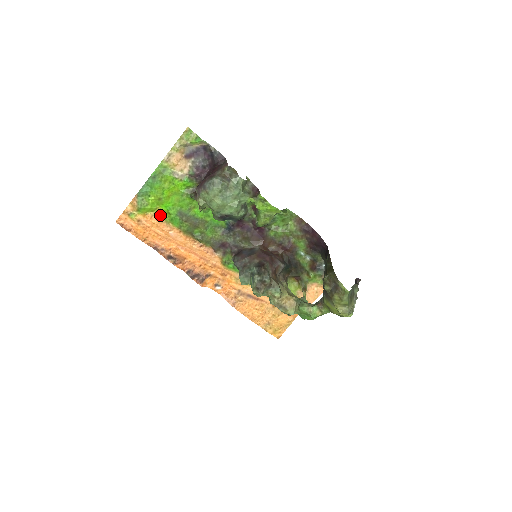
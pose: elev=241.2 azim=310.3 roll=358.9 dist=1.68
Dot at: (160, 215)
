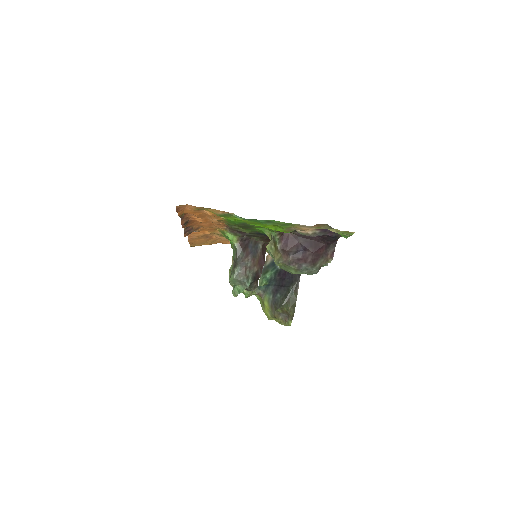
Dot at: occluded
